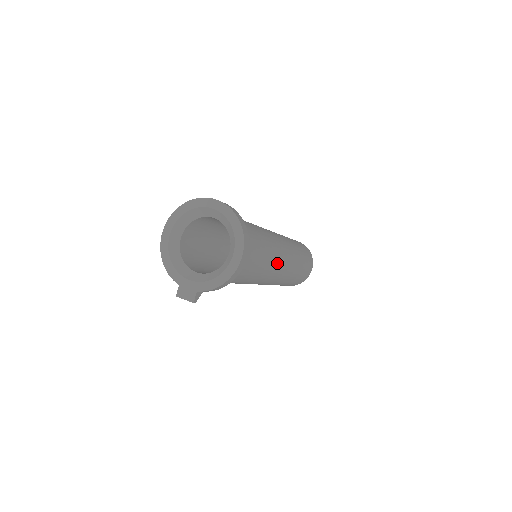
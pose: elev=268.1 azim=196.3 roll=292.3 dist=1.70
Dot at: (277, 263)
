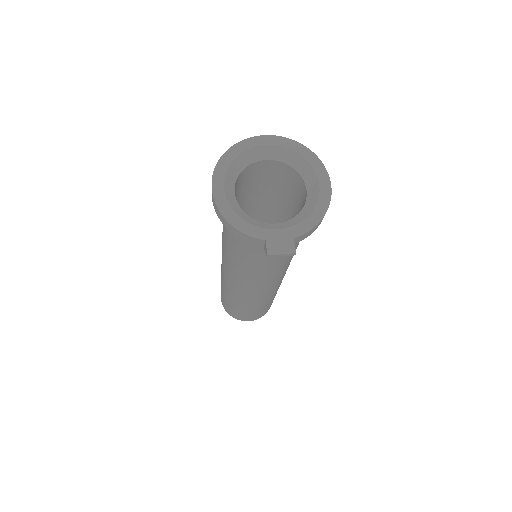
Dot at: occluded
